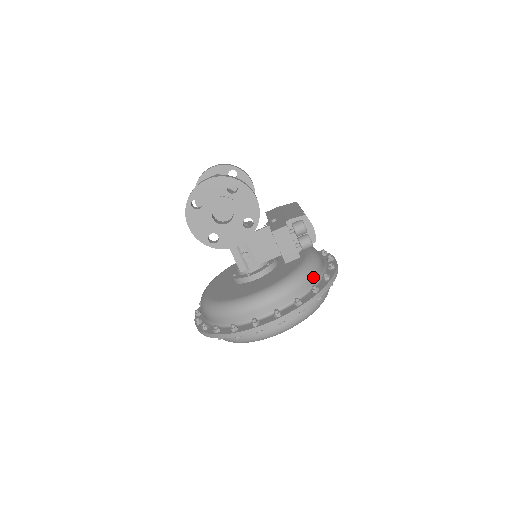
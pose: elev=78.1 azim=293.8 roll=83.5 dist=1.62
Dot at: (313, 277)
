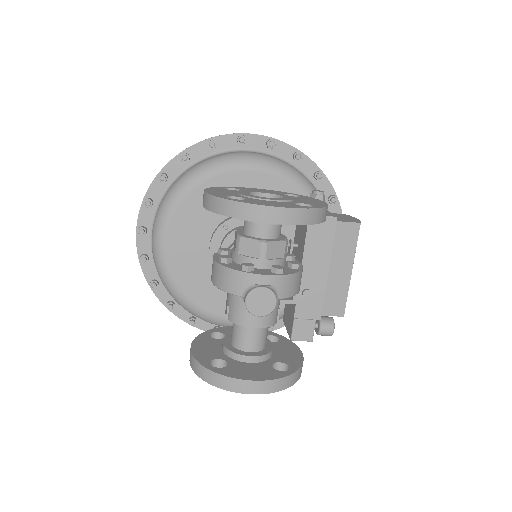
Dot at: occluded
